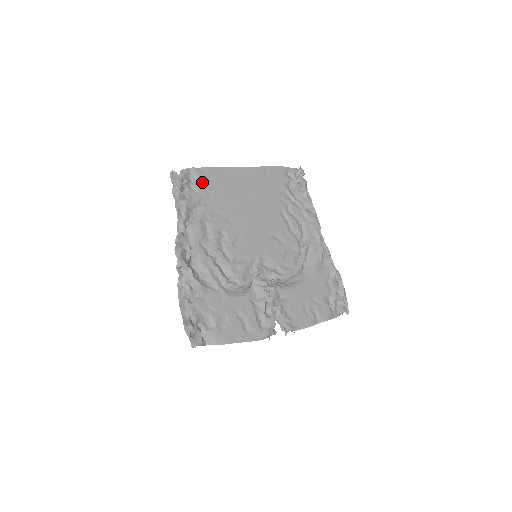
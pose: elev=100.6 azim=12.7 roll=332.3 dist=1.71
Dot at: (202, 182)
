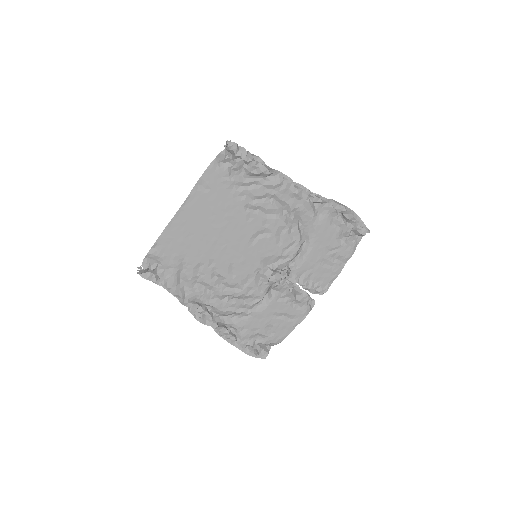
Dot at: (165, 258)
